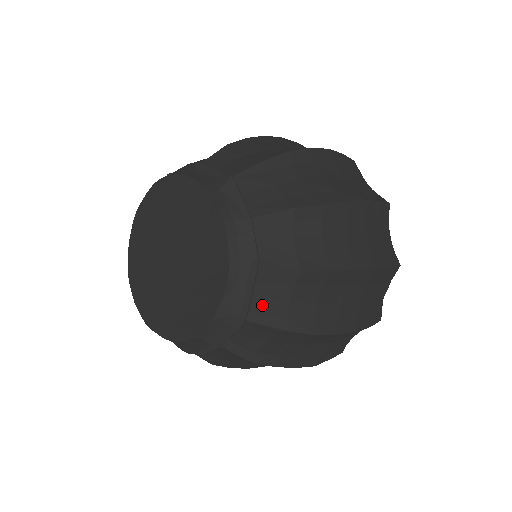
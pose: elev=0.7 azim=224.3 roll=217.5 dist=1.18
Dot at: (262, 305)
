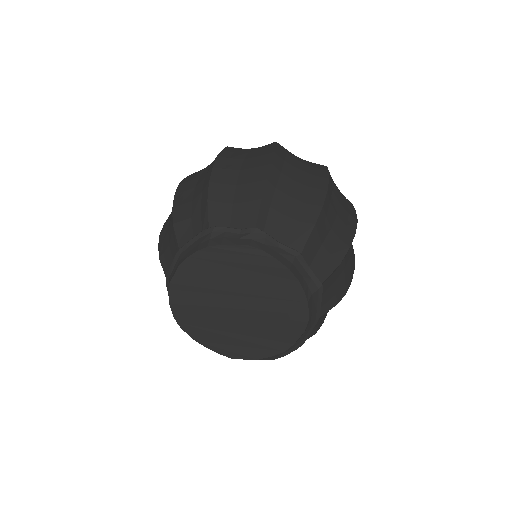
Dot at: occluded
